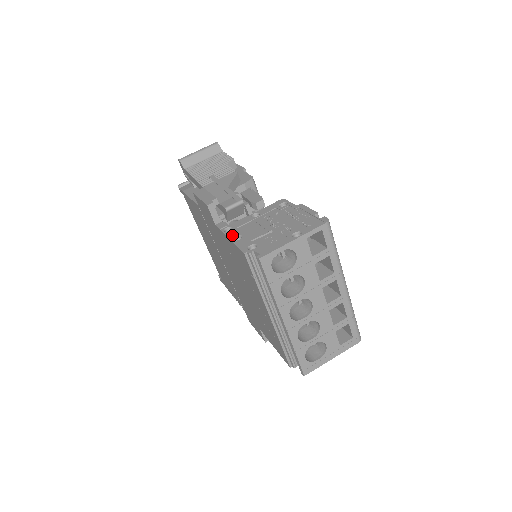
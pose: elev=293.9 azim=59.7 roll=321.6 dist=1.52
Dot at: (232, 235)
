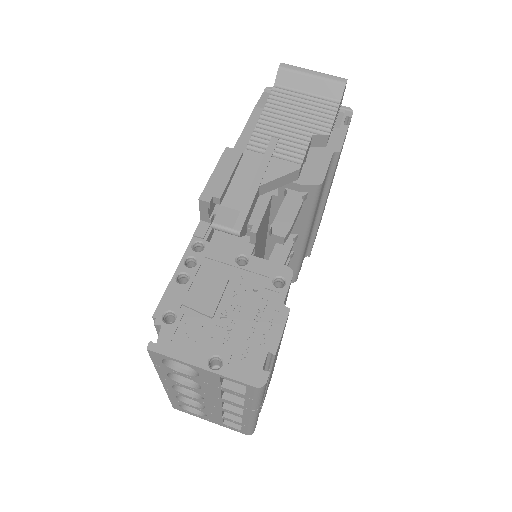
Dot at: (192, 260)
